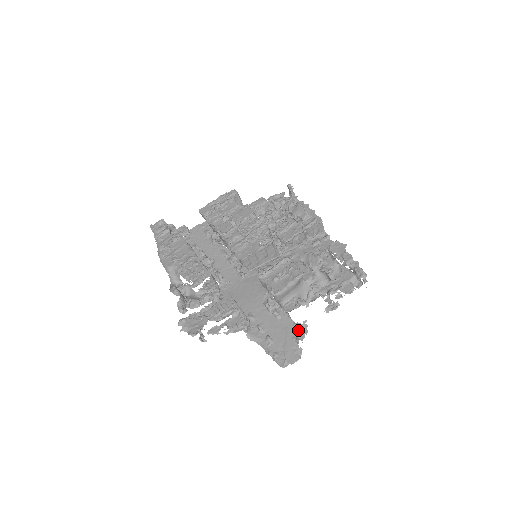
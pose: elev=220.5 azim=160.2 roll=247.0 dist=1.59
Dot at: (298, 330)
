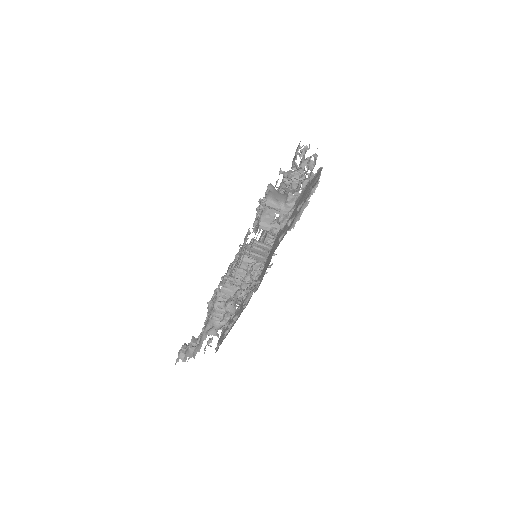
Dot at: (308, 183)
